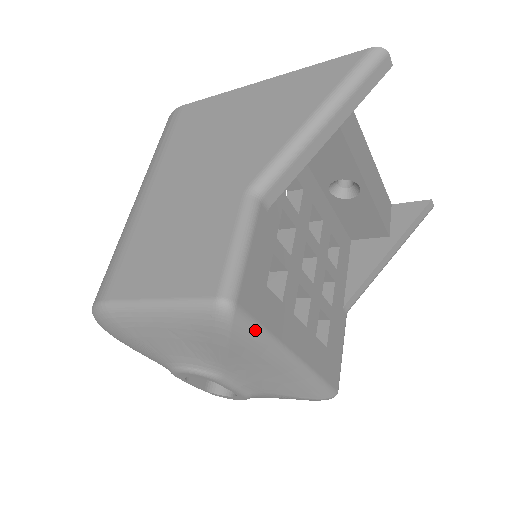
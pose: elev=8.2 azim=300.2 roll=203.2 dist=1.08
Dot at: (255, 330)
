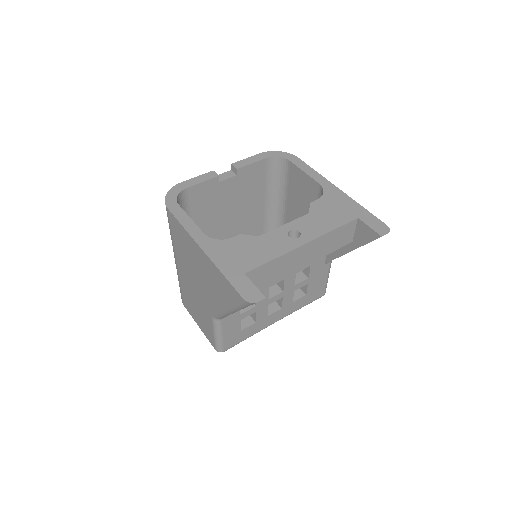
Dot at: occluded
